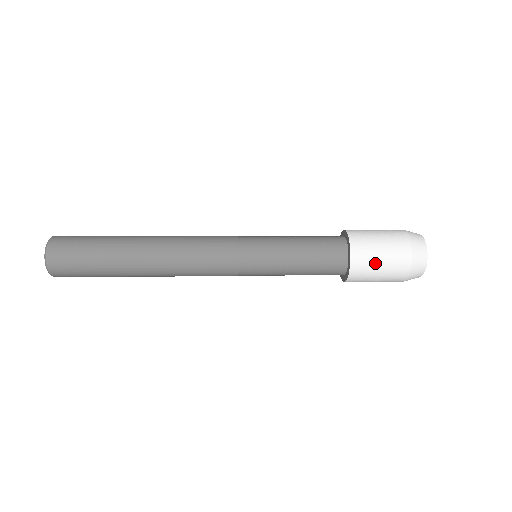
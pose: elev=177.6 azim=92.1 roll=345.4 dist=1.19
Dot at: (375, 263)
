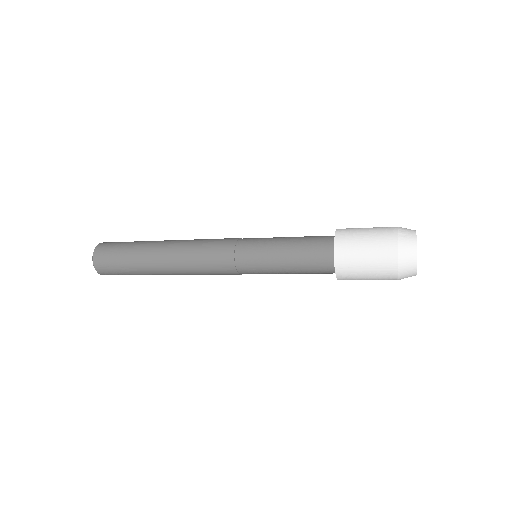
Dot at: (361, 278)
